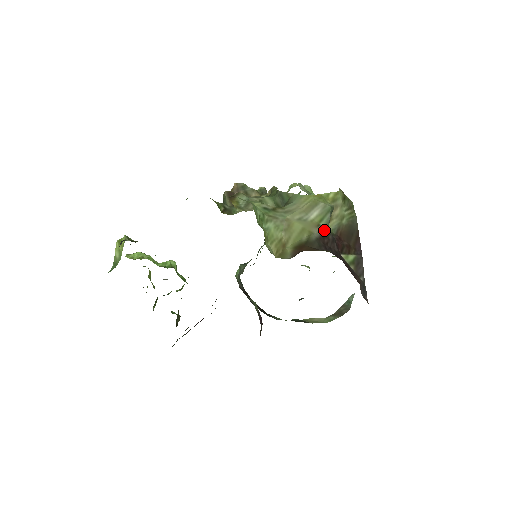
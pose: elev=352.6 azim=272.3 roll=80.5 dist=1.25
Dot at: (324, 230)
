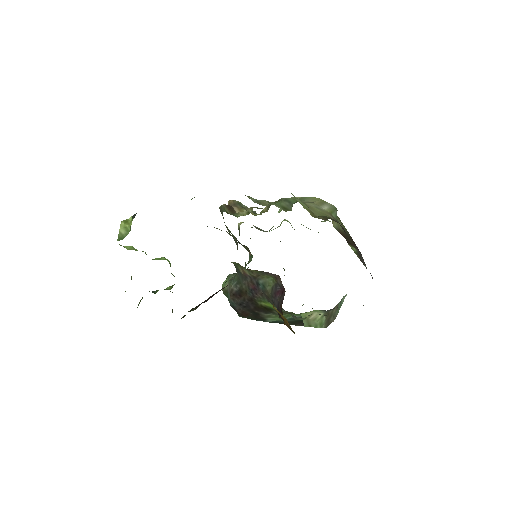
Dot at: (335, 220)
